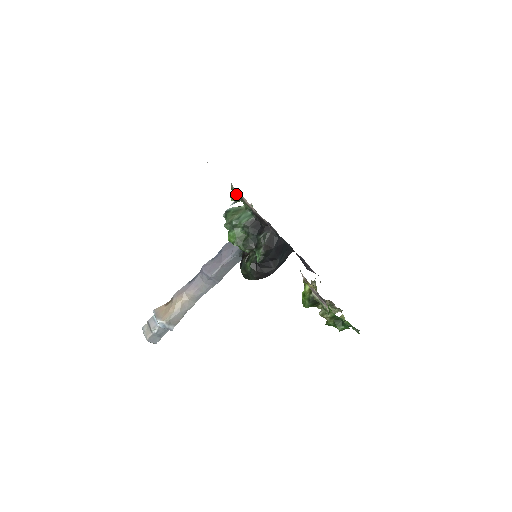
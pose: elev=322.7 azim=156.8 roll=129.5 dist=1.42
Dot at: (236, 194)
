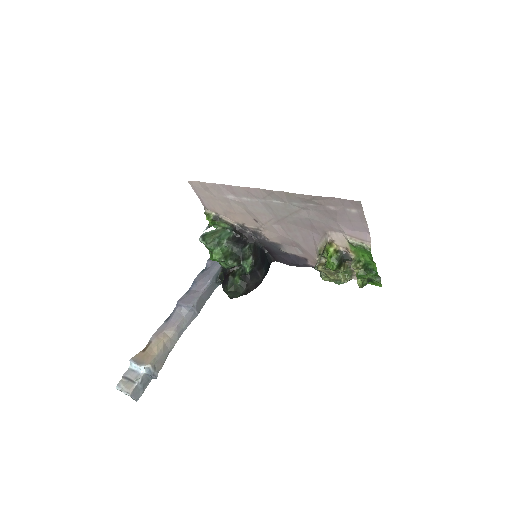
Dot at: (213, 215)
